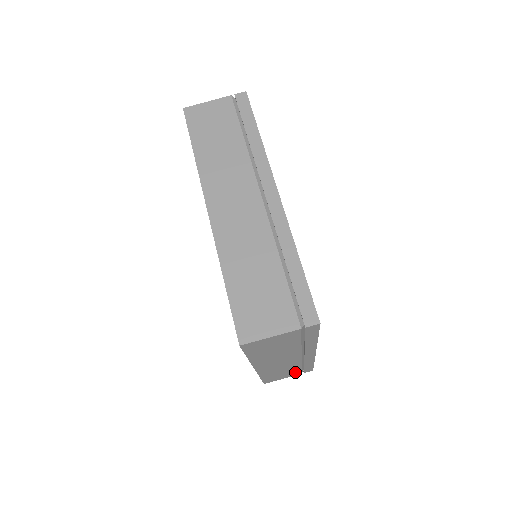
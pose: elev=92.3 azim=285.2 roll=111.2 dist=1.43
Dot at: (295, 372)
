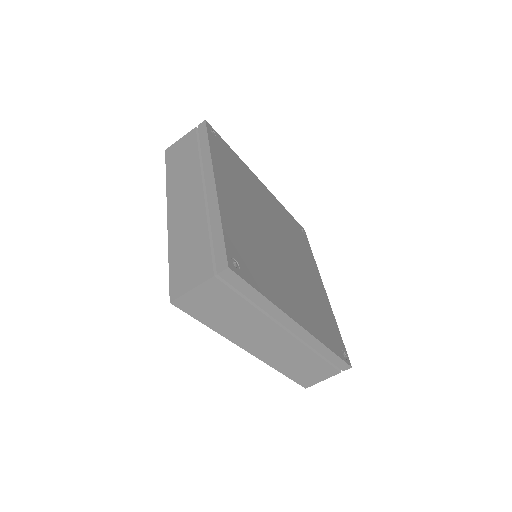
Dot at: (325, 368)
